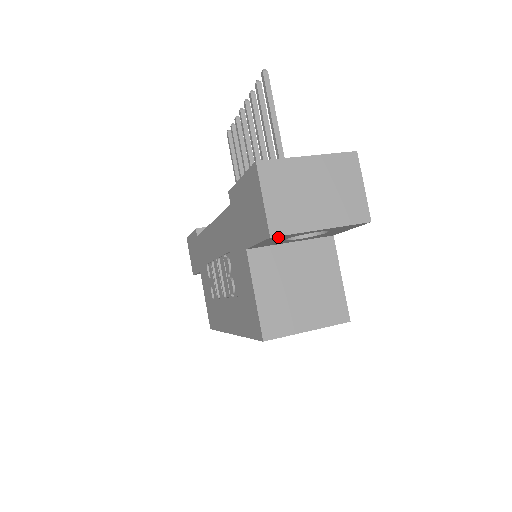
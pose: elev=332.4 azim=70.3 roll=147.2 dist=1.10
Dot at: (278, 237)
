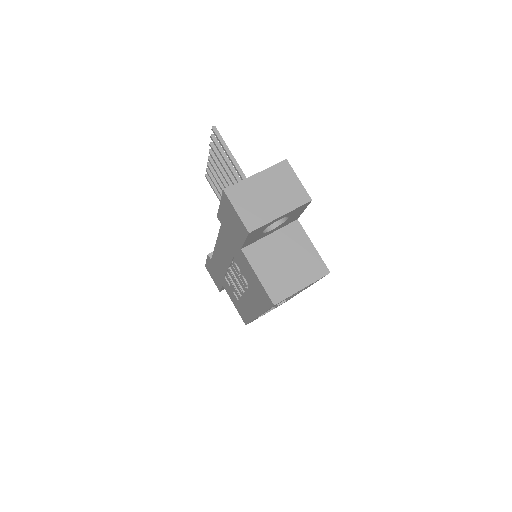
Dot at: (255, 231)
